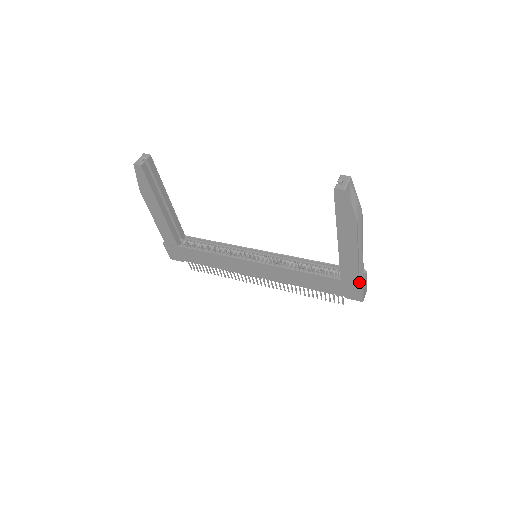
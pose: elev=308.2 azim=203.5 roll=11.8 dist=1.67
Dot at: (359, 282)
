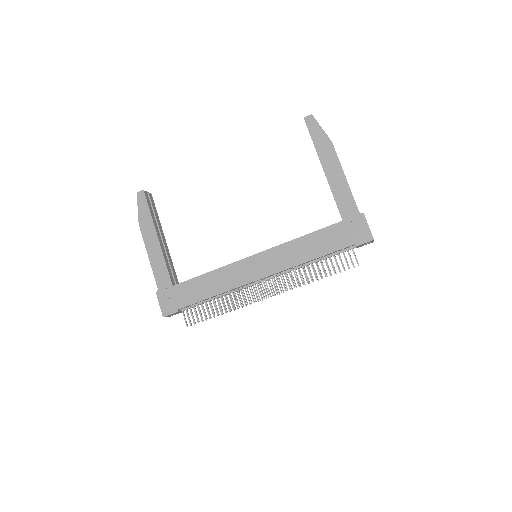
Dot at: (359, 212)
